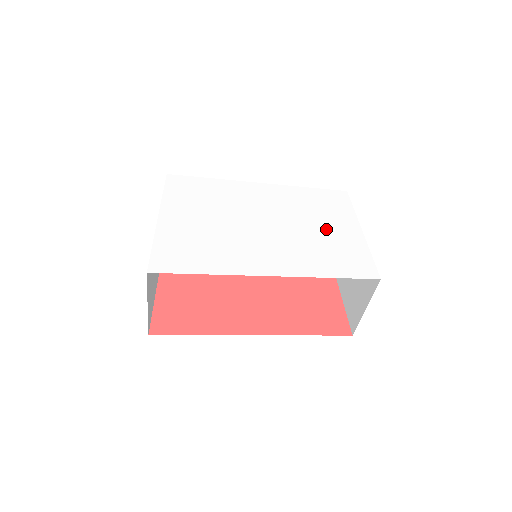
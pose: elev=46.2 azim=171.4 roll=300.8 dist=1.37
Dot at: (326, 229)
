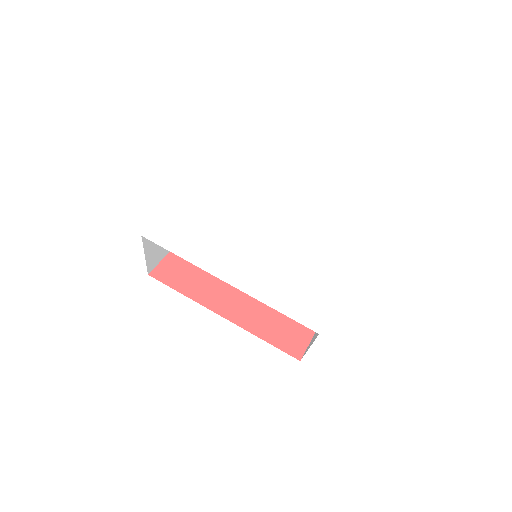
Dot at: (313, 265)
